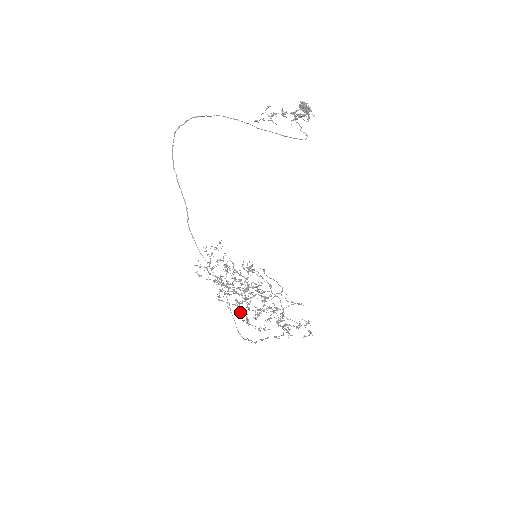
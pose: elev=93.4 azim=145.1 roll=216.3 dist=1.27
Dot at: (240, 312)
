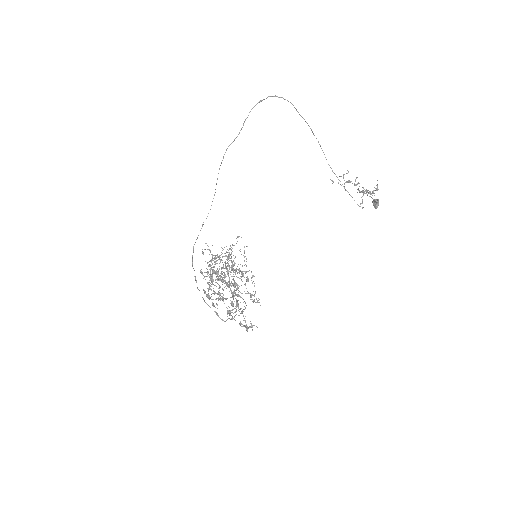
Dot at: (207, 288)
